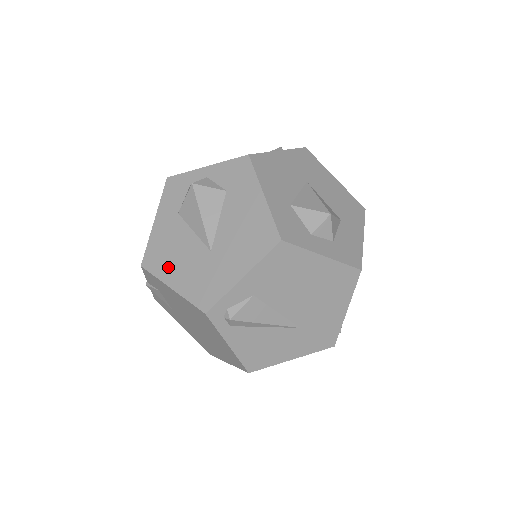
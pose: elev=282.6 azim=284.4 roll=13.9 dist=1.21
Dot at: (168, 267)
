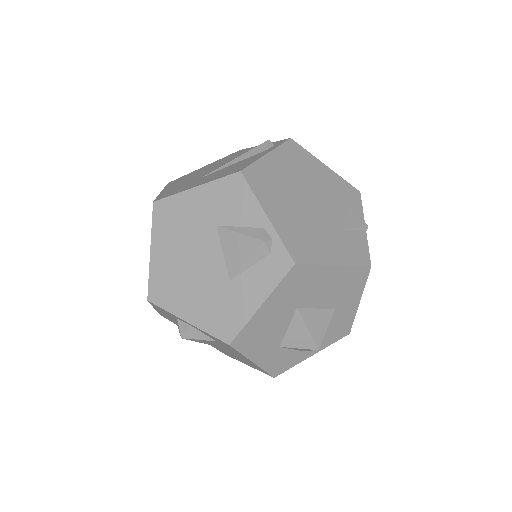
Dot at: occluded
